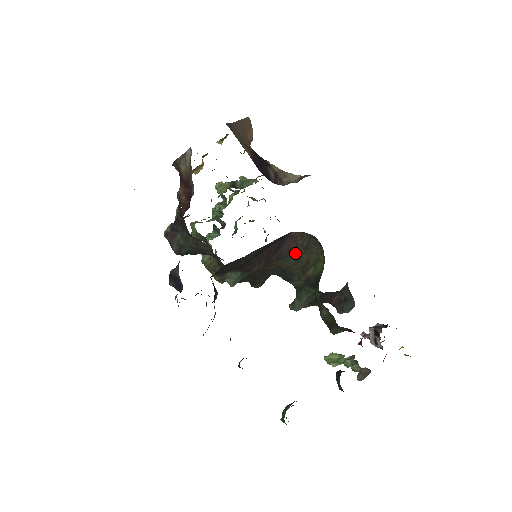
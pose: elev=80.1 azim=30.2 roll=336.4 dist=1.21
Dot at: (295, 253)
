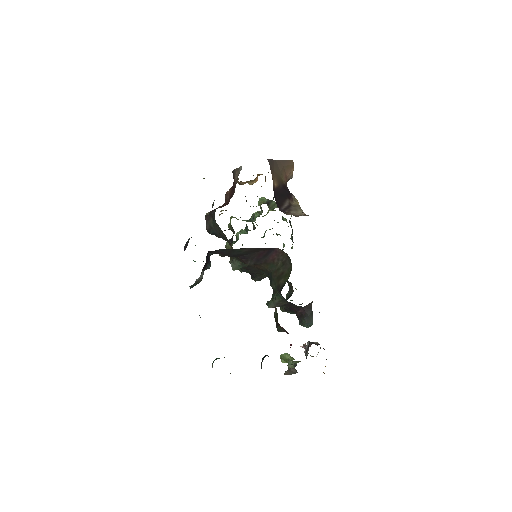
Dot at: (277, 264)
